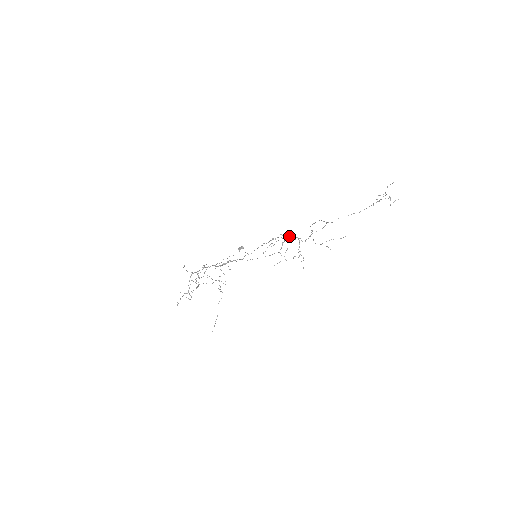
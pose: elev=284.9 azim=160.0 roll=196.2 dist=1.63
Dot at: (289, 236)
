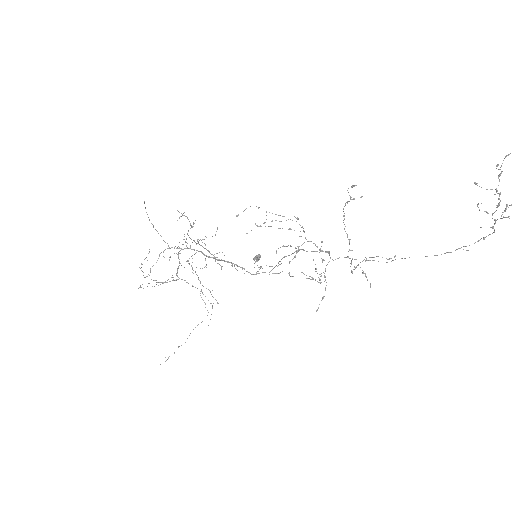
Dot at: occluded
